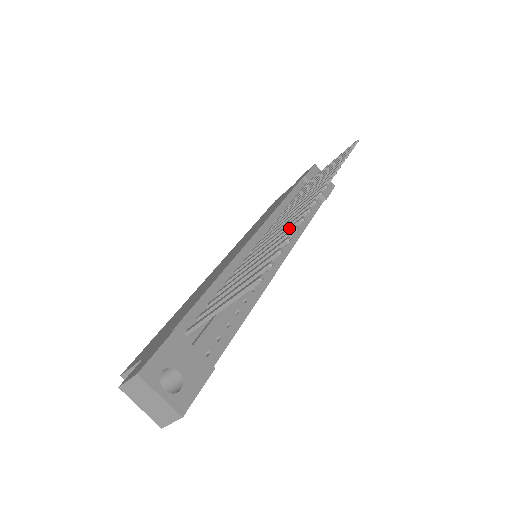
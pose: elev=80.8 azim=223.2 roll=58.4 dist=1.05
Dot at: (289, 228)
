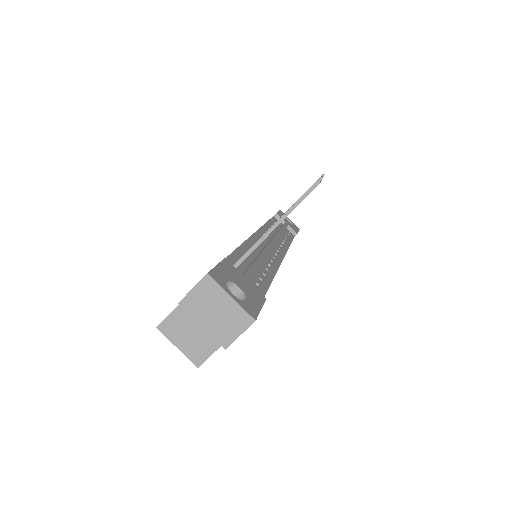
Dot at: occluded
